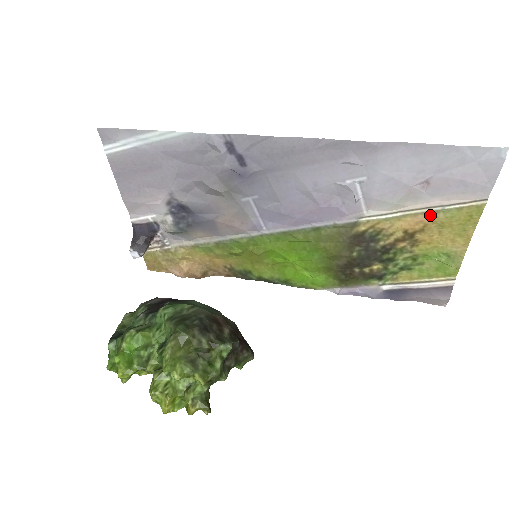
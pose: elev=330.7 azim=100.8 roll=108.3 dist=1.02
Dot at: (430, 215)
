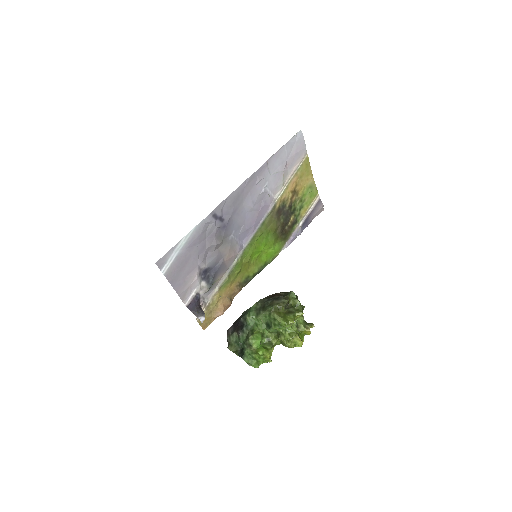
Dot at: (295, 176)
